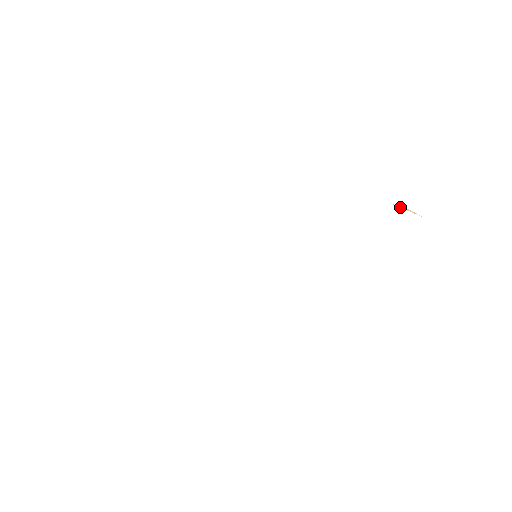
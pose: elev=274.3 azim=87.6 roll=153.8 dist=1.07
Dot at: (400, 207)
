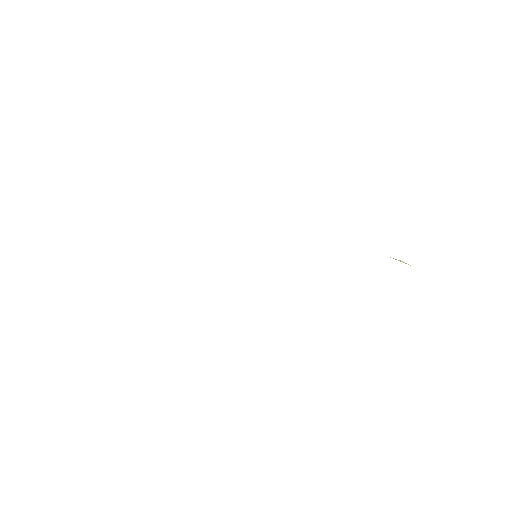
Dot at: occluded
